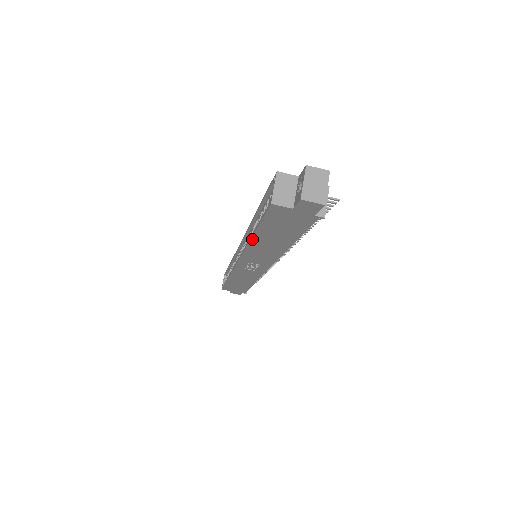
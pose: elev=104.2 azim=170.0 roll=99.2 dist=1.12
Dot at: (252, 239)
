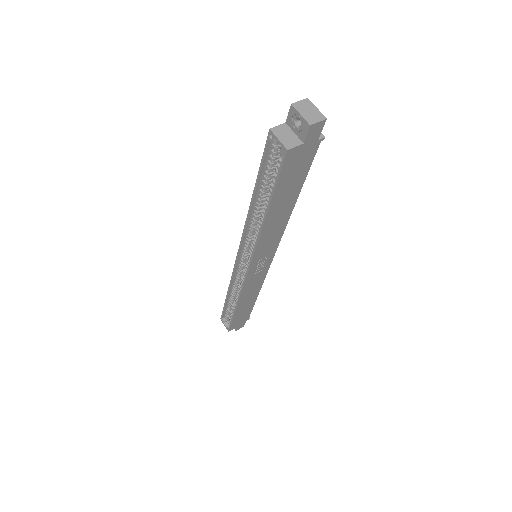
Dot at: (266, 219)
